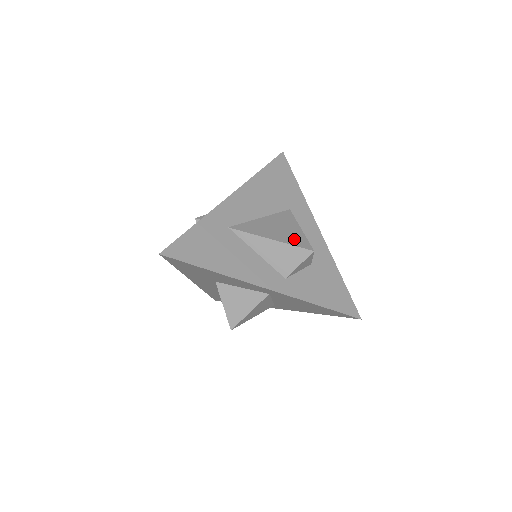
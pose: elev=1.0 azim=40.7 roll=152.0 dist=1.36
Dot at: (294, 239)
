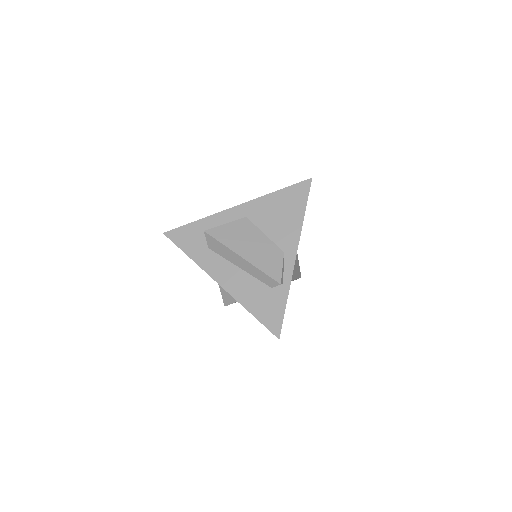
Dot at: (298, 271)
